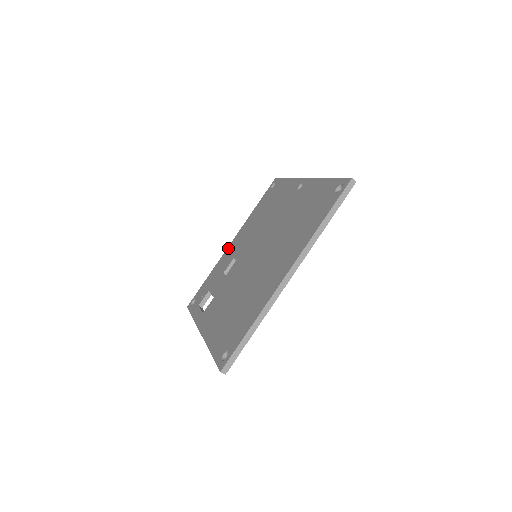
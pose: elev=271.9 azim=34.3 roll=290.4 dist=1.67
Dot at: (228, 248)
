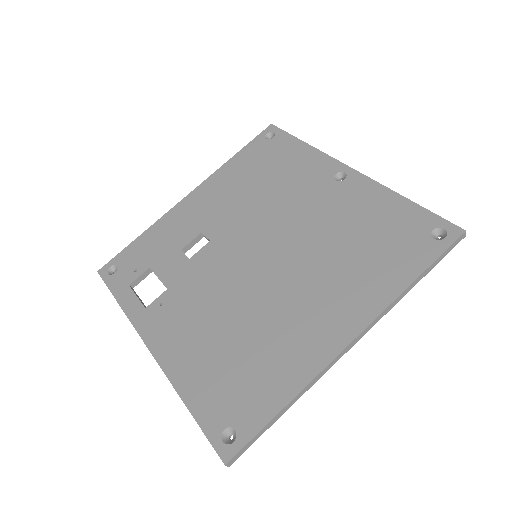
Dot at: (182, 203)
